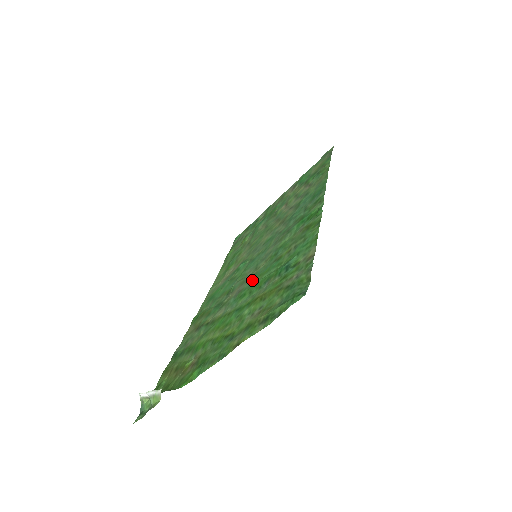
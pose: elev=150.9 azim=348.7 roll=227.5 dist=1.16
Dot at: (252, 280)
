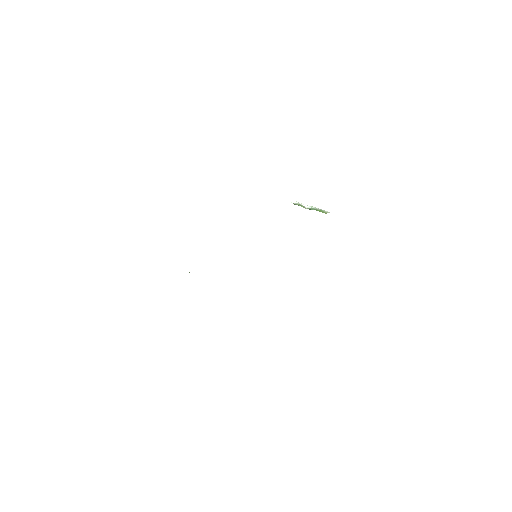
Dot at: occluded
